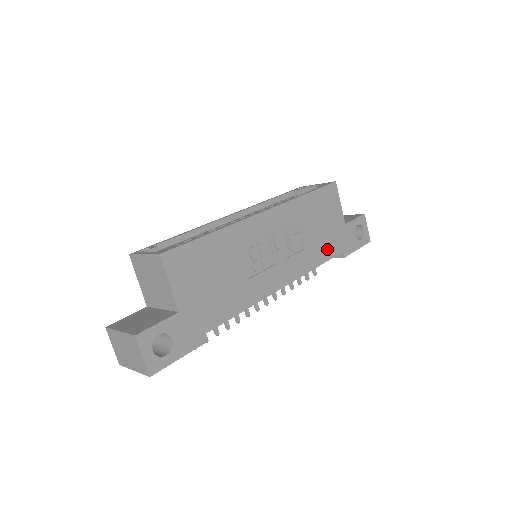
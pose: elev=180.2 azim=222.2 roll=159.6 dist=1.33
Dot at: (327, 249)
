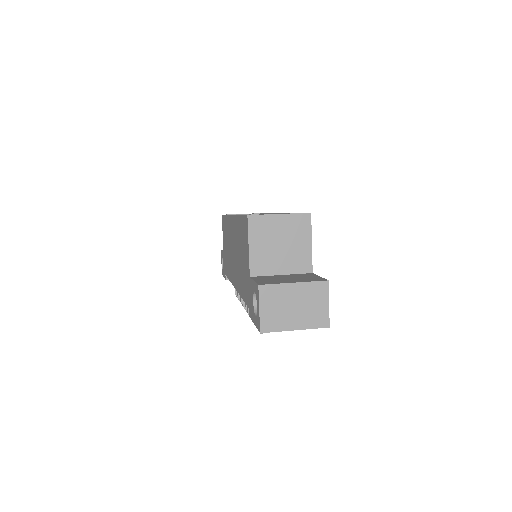
Dot at: occluded
